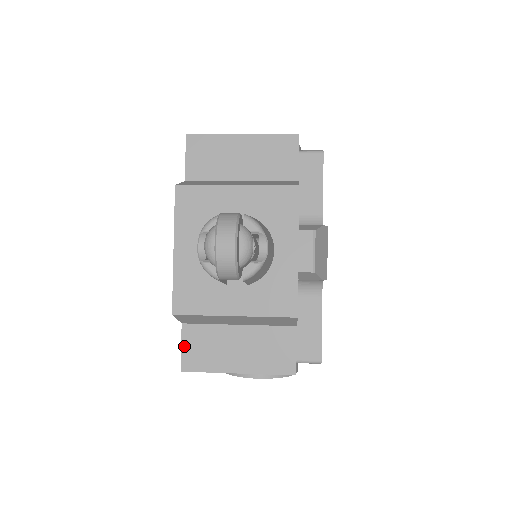
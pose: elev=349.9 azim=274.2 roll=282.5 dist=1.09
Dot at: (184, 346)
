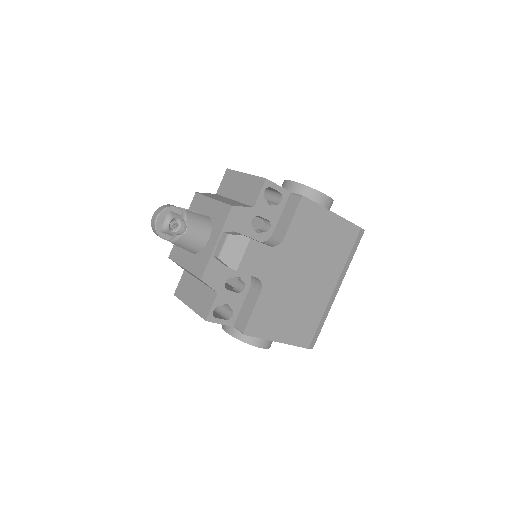
Dot at: (180, 282)
